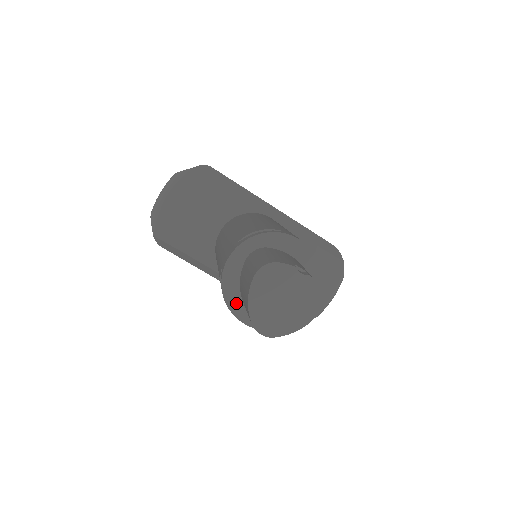
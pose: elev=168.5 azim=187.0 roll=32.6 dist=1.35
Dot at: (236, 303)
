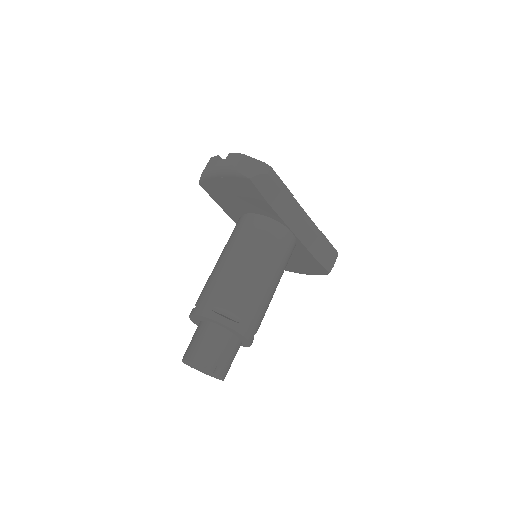
Dot at: (196, 321)
